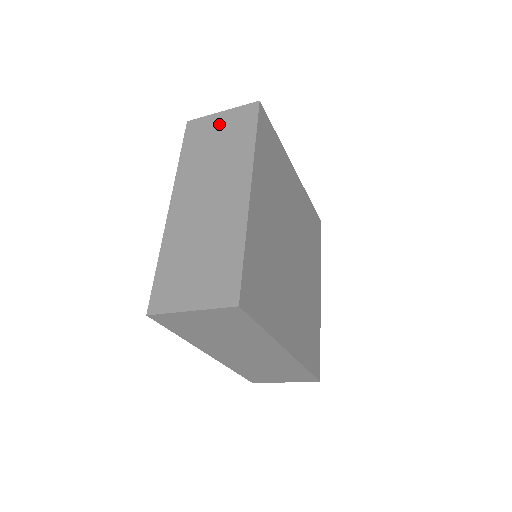
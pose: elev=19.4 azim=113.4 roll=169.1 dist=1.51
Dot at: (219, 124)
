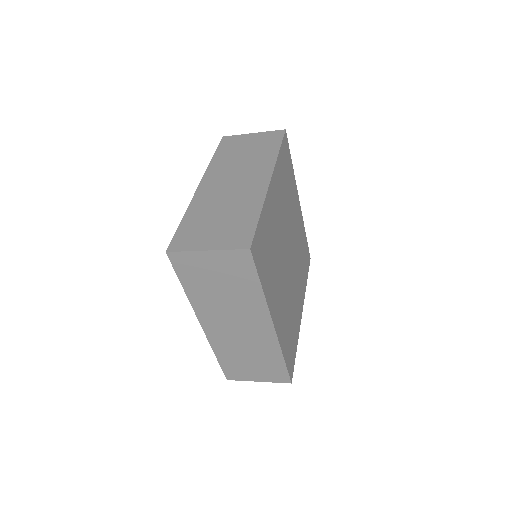
Dot at: (211, 265)
